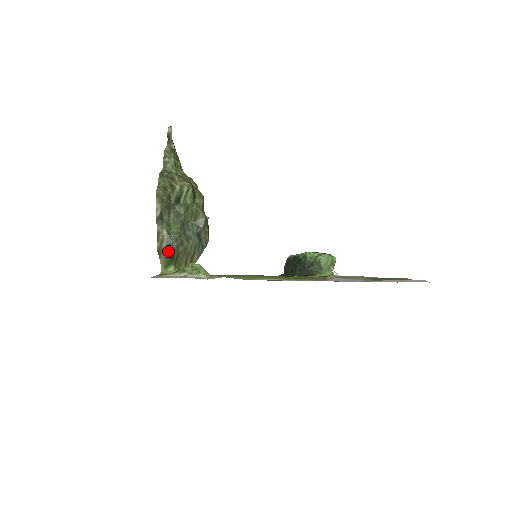
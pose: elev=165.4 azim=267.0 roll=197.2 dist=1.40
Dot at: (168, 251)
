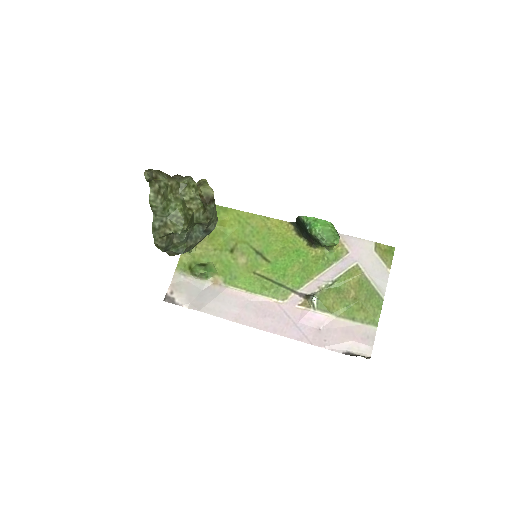
Dot at: occluded
